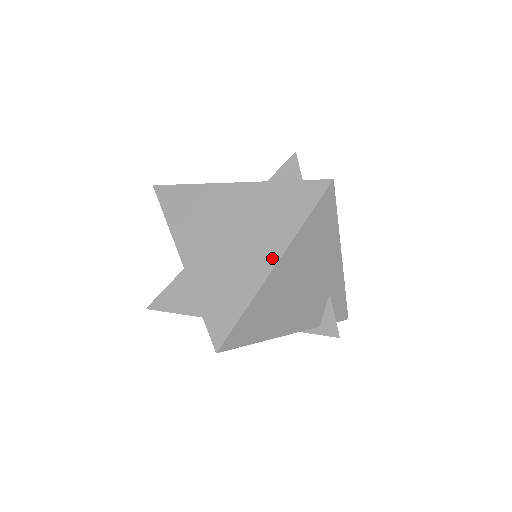
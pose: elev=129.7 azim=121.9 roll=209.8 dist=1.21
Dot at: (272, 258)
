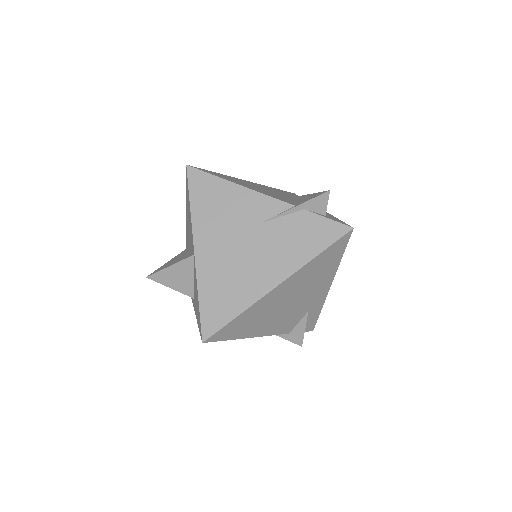
Dot at: (277, 278)
